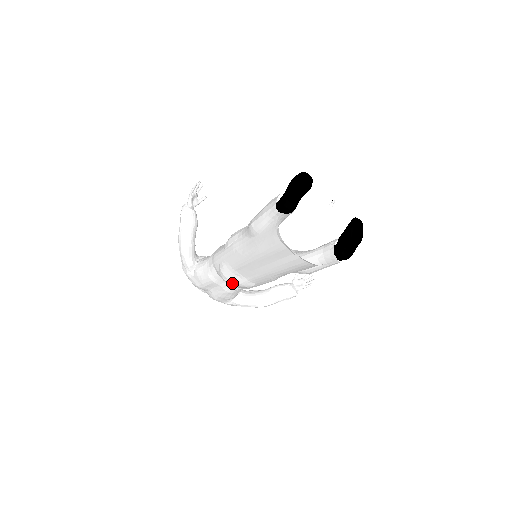
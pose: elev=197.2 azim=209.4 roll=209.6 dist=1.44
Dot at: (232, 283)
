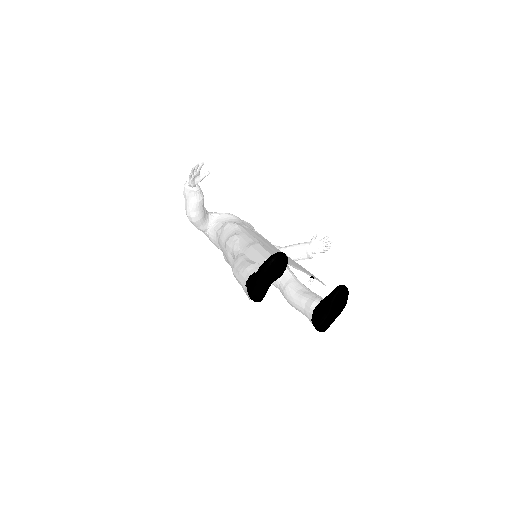
Dot at: occluded
